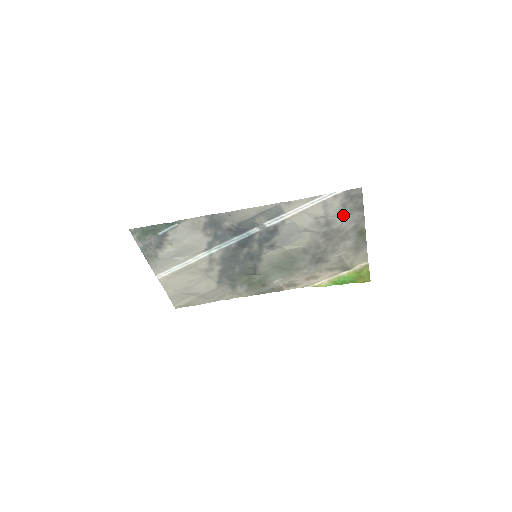
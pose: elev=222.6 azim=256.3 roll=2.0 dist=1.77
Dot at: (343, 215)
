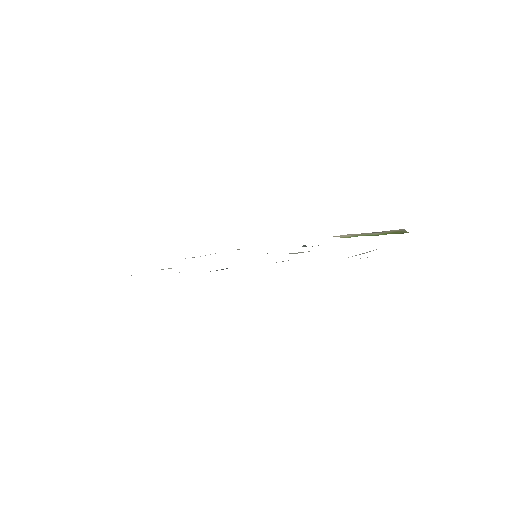
Dot at: occluded
